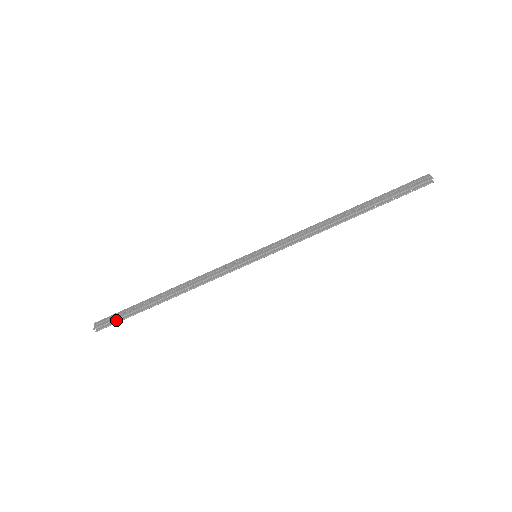
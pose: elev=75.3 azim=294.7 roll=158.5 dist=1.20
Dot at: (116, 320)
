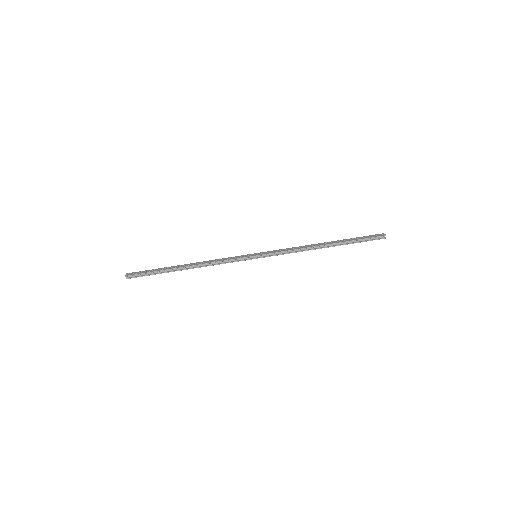
Dot at: (143, 275)
